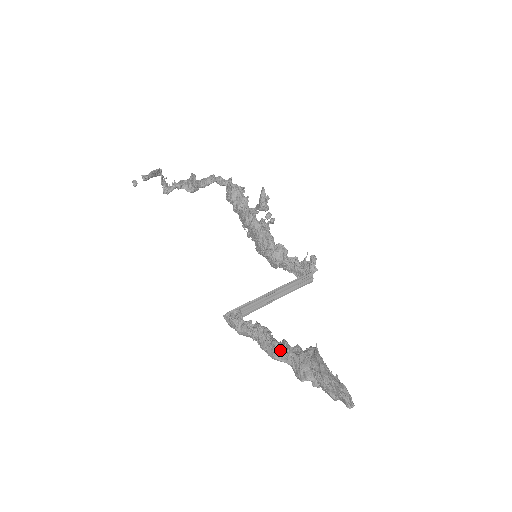
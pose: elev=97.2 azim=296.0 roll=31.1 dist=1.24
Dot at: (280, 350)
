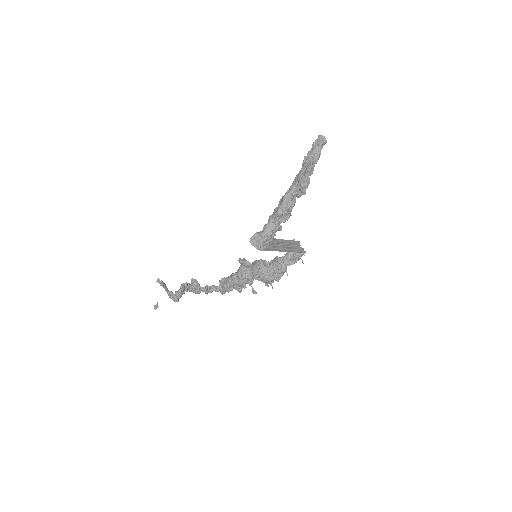
Dot at: occluded
